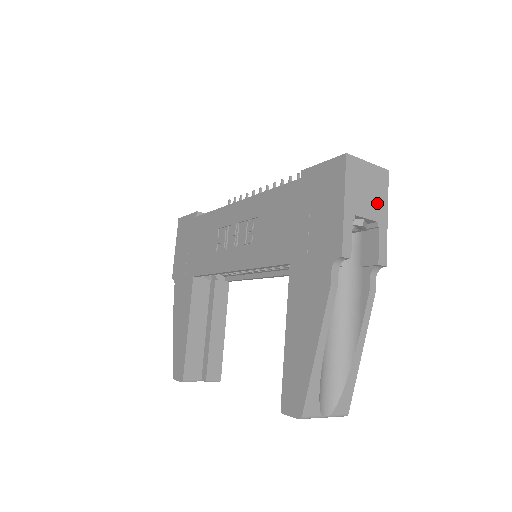
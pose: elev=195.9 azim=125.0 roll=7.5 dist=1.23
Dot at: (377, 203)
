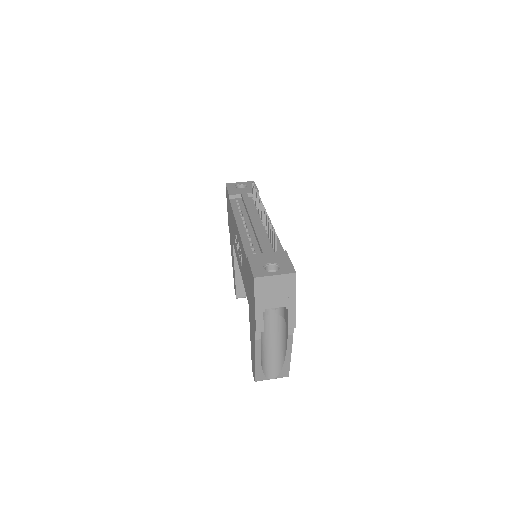
Dot at: (285, 296)
